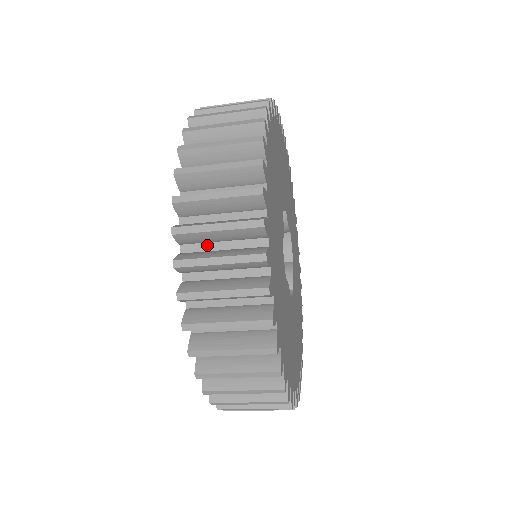
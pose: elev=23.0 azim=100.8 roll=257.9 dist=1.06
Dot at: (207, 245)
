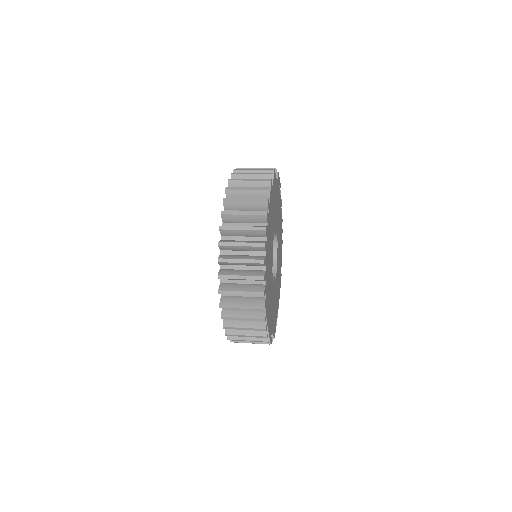
Dot at: occluded
